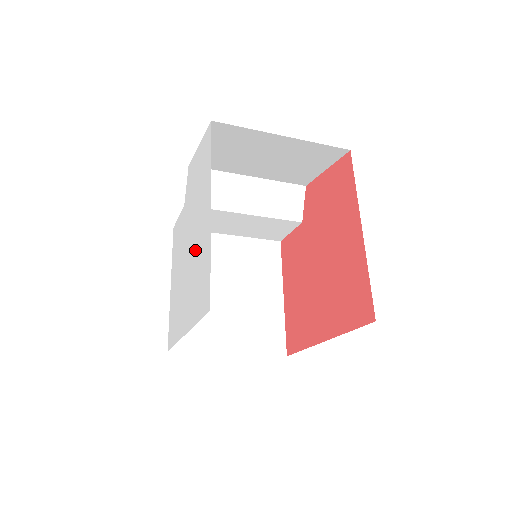
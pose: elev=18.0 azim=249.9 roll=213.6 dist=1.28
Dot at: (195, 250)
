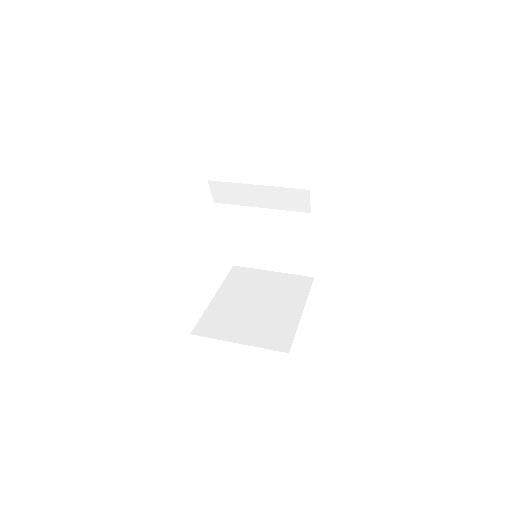
Dot at: occluded
